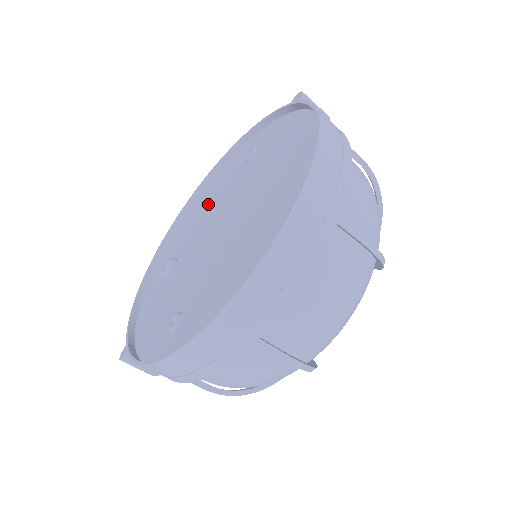
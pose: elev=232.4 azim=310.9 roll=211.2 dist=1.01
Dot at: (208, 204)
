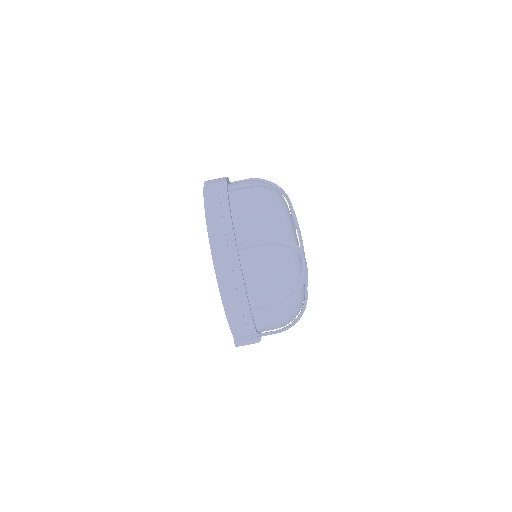
Dot at: occluded
